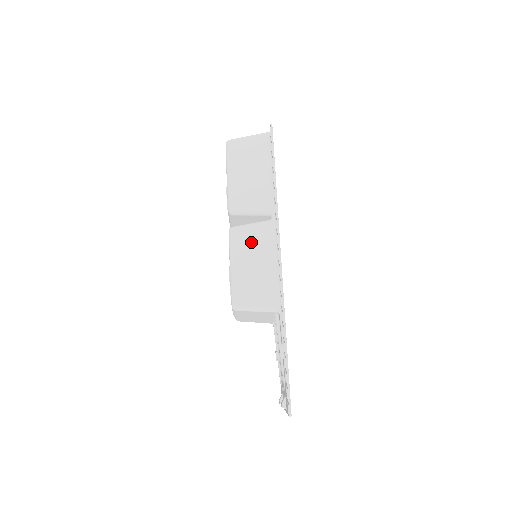
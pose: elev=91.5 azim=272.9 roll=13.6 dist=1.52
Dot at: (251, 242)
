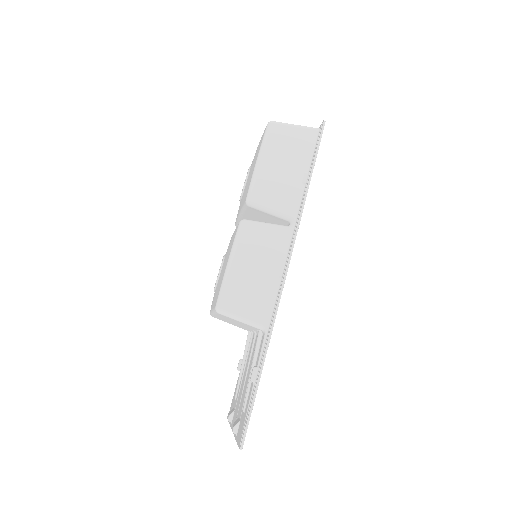
Dot at: (260, 244)
